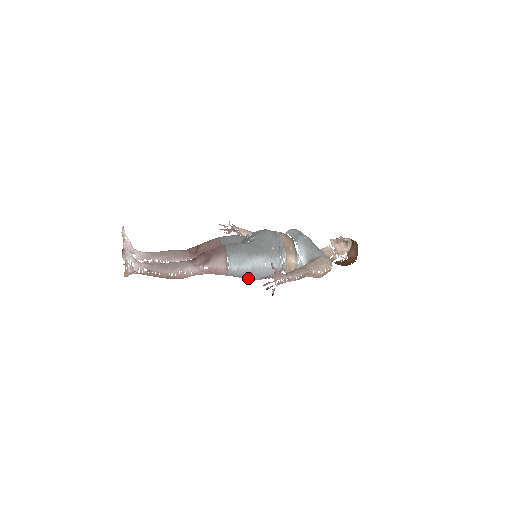
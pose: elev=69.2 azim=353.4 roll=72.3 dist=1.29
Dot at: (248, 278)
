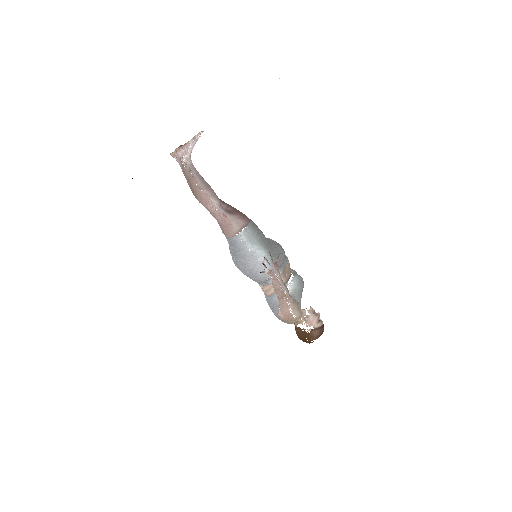
Dot at: (240, 259)
